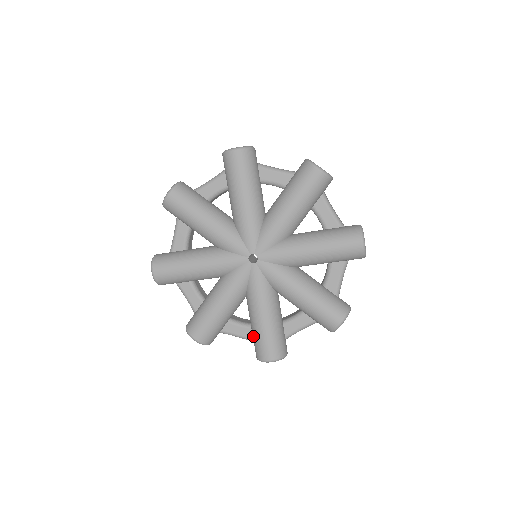
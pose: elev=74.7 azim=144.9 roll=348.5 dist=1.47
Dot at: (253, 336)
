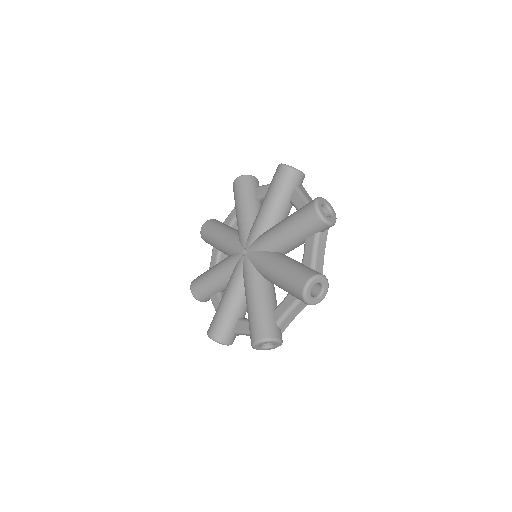
Dot at: (288, 292)
